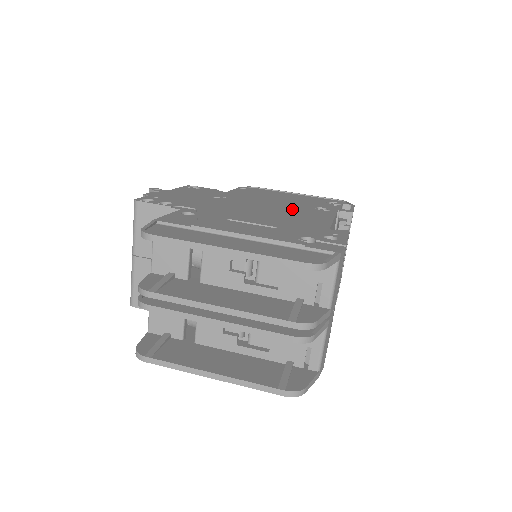
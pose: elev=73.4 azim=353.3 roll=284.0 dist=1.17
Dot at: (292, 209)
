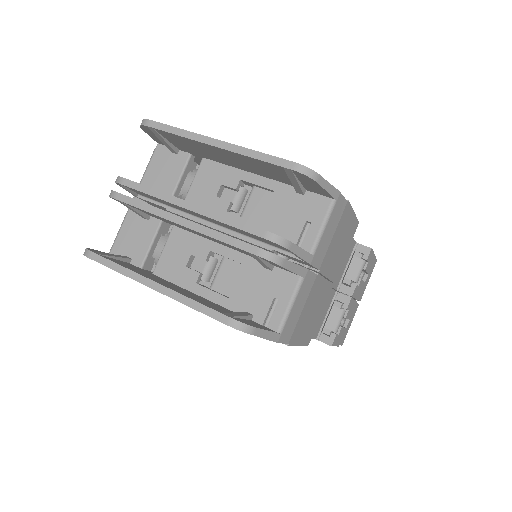
Dot at: occluded
